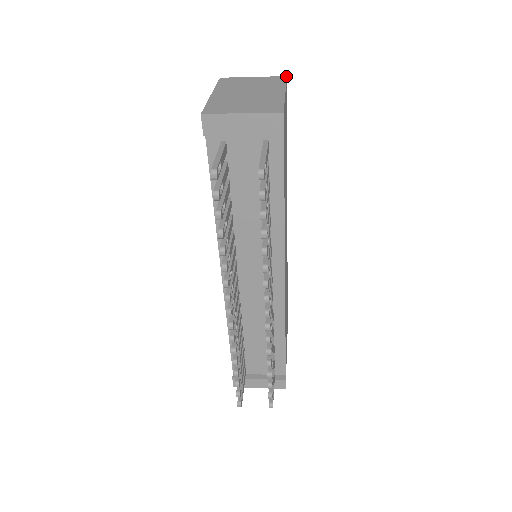
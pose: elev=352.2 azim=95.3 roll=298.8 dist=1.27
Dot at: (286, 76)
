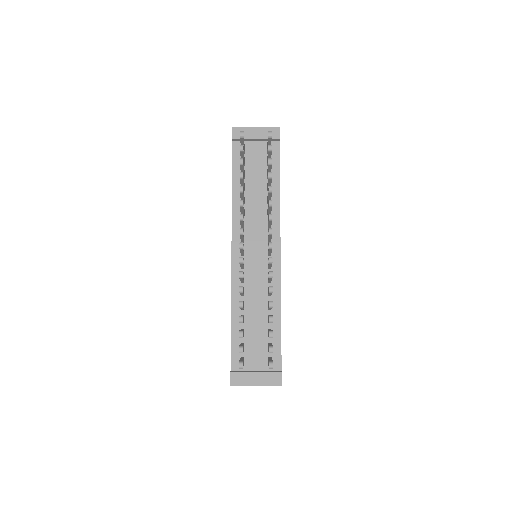
Dot at: occluded
